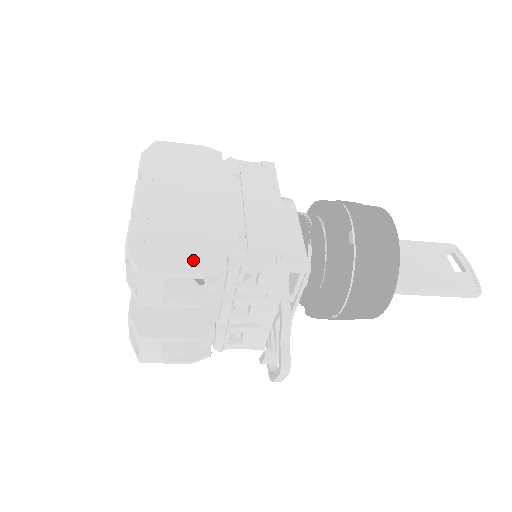
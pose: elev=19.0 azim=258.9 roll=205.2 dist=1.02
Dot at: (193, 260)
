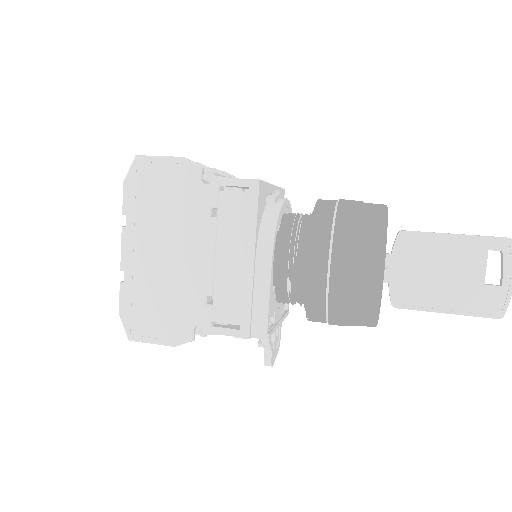
Dot at: (167, 331)
